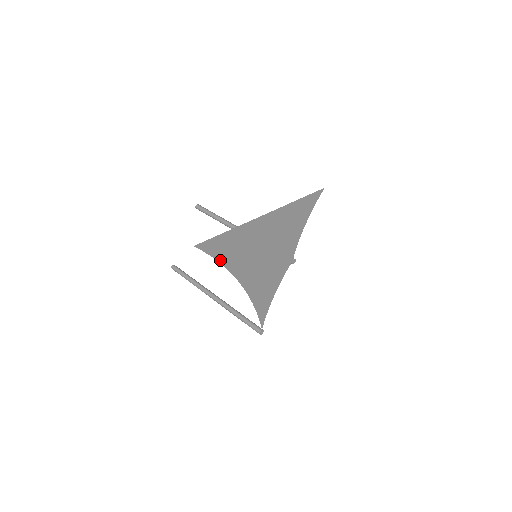
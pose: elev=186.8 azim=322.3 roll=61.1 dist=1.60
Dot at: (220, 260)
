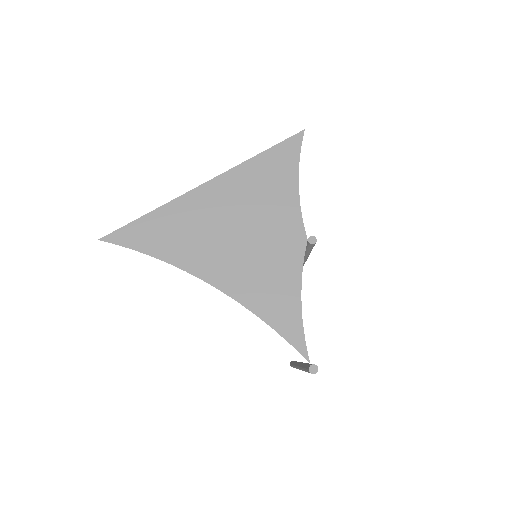
Dot at: (150, 253)
